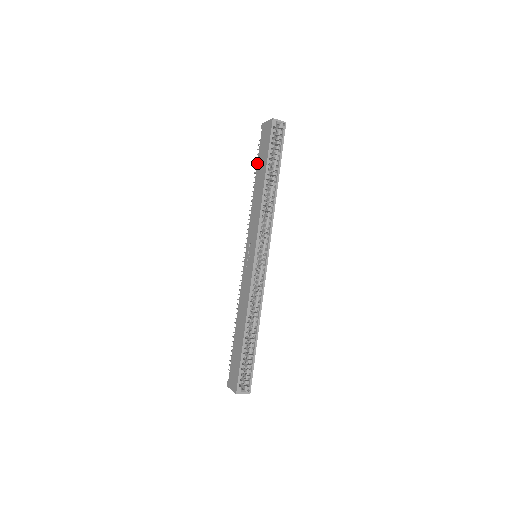
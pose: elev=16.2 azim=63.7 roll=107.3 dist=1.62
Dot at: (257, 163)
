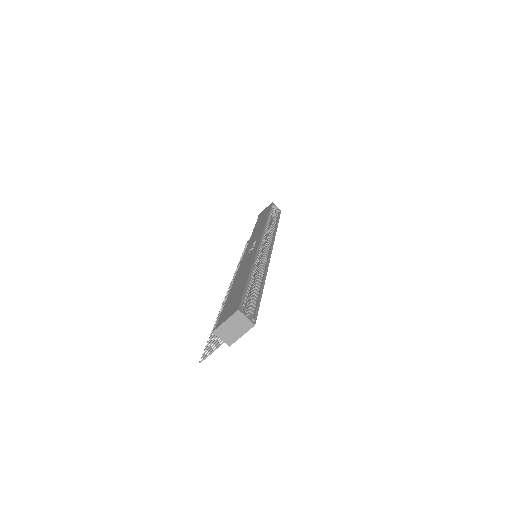
Dot at: (255, 224)
